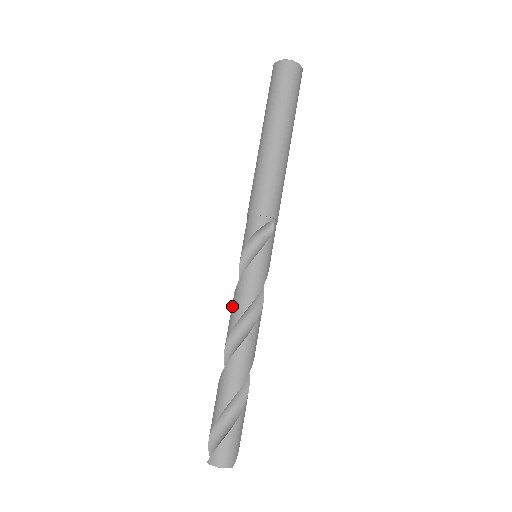
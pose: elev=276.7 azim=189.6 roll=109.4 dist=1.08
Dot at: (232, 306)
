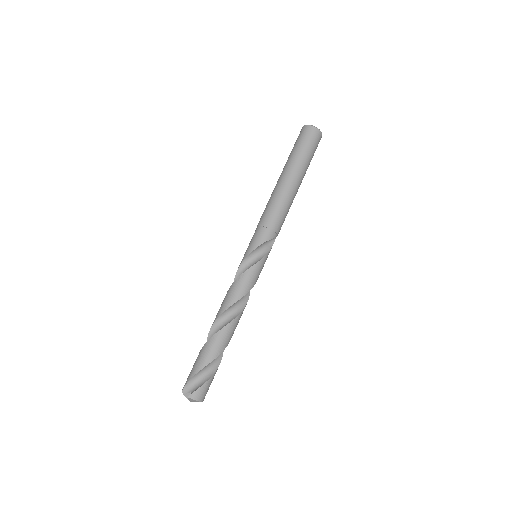
Dot at: (234, 288)
